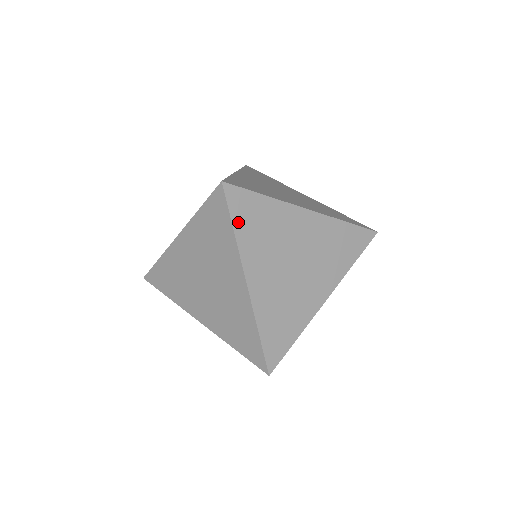
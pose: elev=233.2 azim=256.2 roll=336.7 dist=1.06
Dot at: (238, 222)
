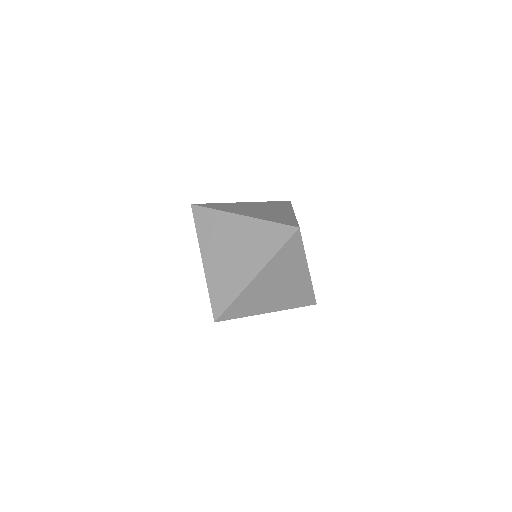
Dot at: (199, 225)
